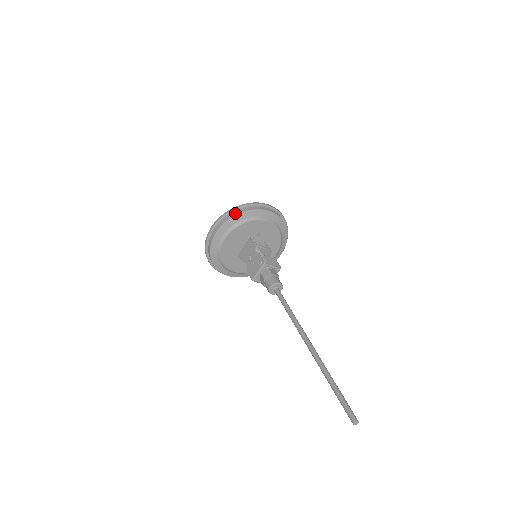
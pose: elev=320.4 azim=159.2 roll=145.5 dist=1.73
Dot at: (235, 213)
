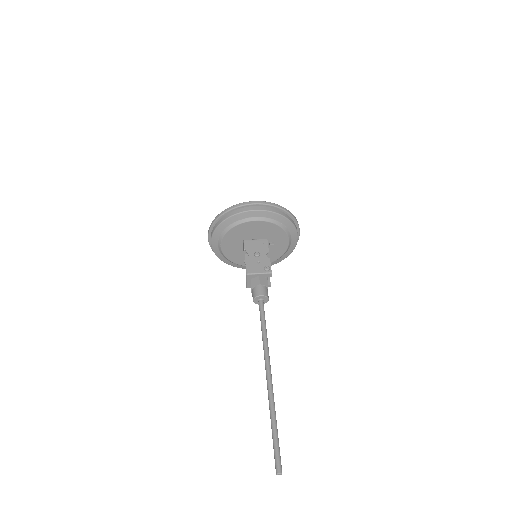
Dot at: (283, 213)
